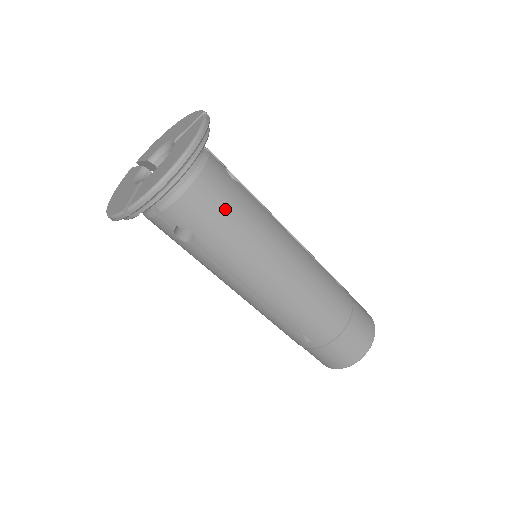
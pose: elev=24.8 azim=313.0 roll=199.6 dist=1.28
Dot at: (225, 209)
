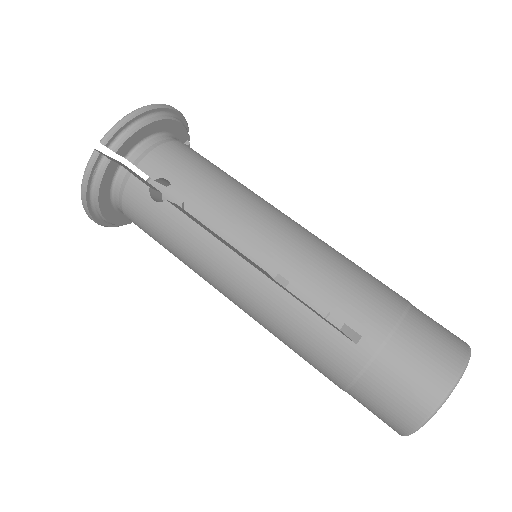
Dot at: (204, 164)
